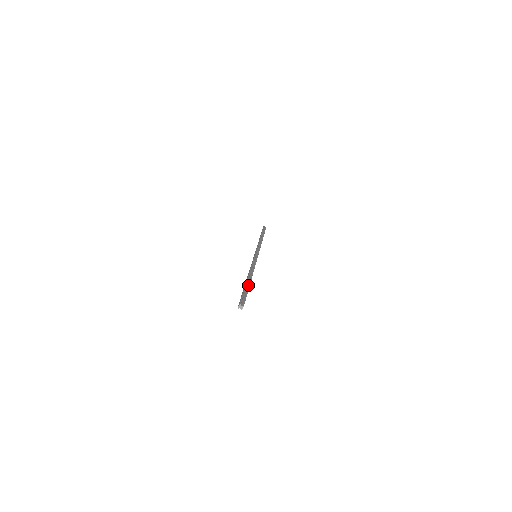
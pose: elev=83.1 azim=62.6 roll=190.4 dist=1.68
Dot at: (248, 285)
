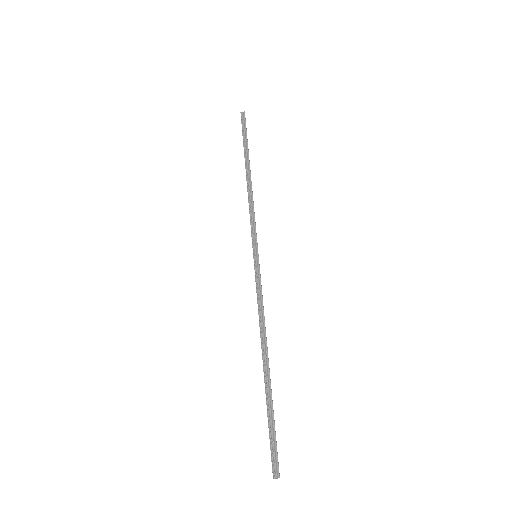
Dot at: (269, 394)
